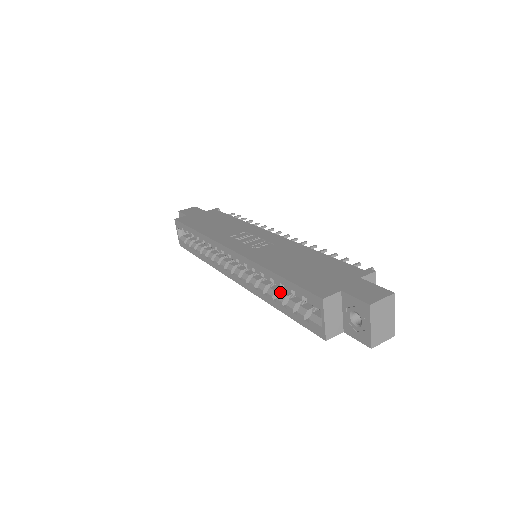
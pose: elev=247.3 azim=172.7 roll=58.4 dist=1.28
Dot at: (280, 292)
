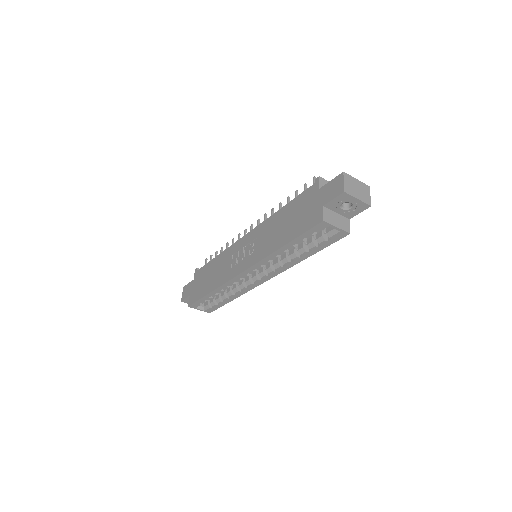
Dot at: (297, 250)
